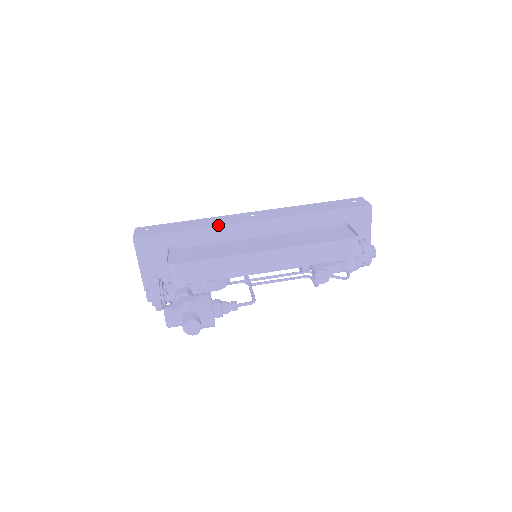
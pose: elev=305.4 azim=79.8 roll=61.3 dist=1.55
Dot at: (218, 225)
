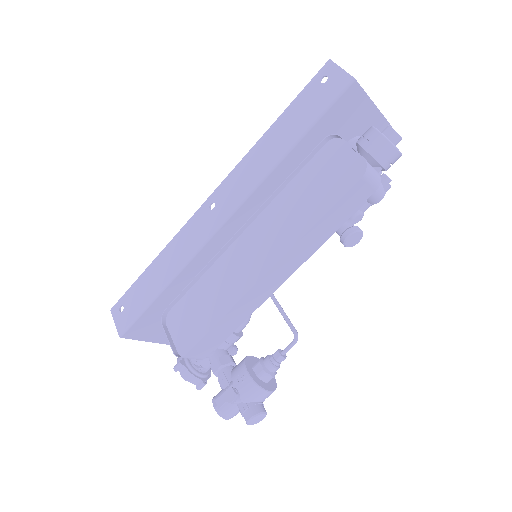
Dot at: (187, 259)
